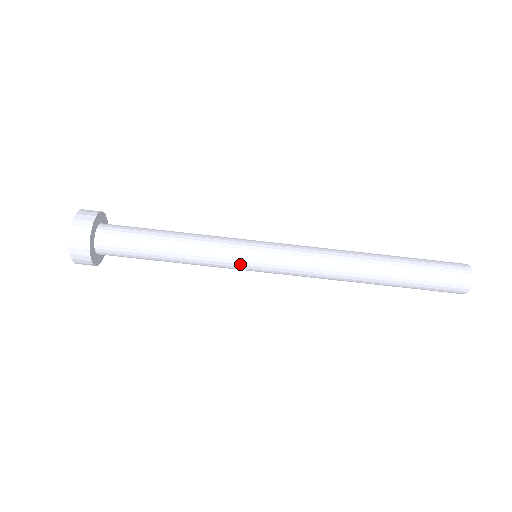
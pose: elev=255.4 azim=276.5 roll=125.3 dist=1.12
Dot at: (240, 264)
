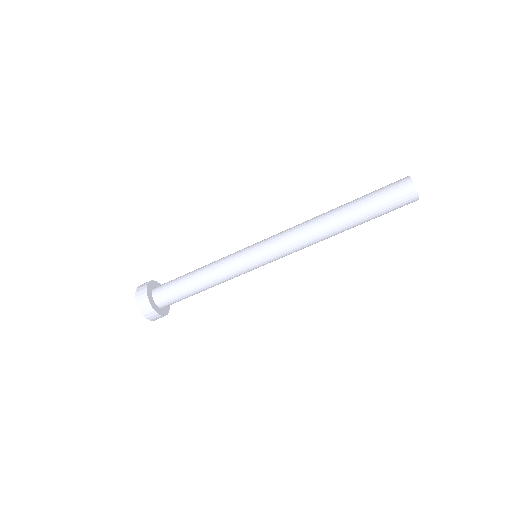
Dot at: (251, 270)
